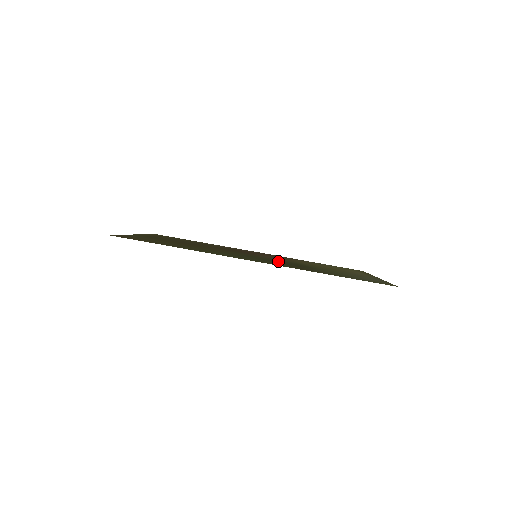
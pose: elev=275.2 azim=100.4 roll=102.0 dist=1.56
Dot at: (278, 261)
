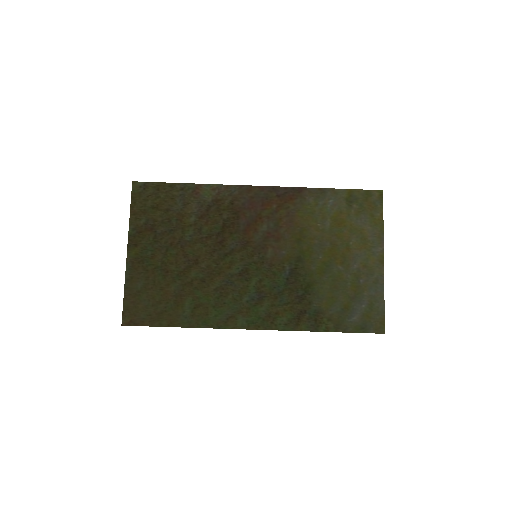
Dot at: (278, 279)
